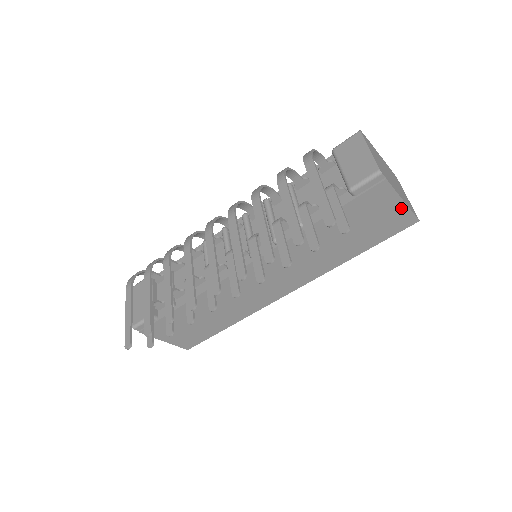
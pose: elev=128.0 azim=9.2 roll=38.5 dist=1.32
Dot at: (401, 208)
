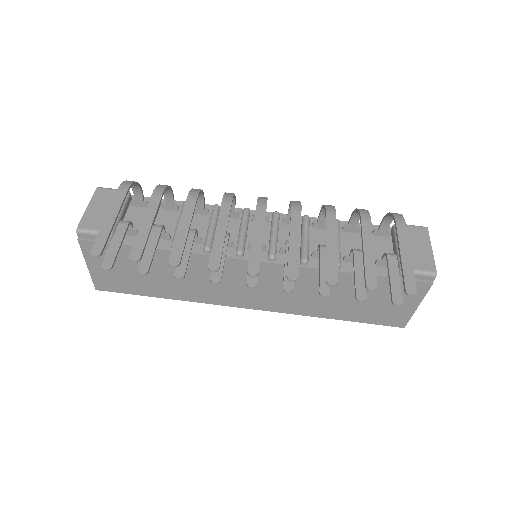
Dot at: (409, 310)
